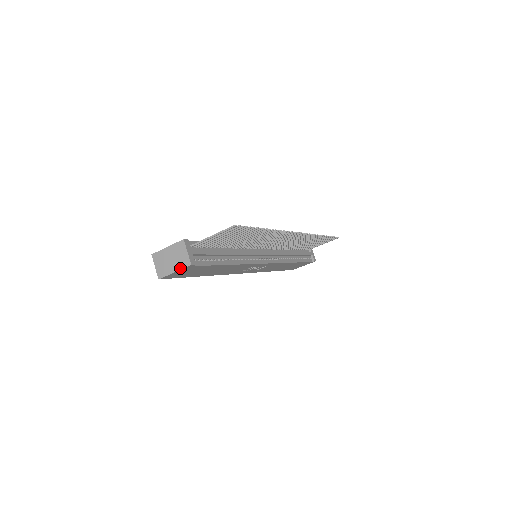
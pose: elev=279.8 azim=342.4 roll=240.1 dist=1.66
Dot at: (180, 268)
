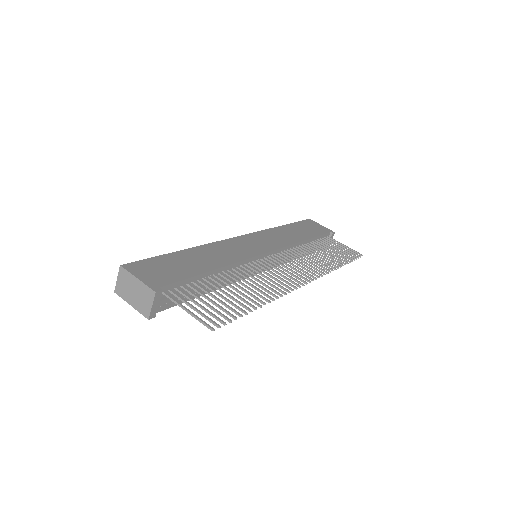
Dot at: (137, 309)
